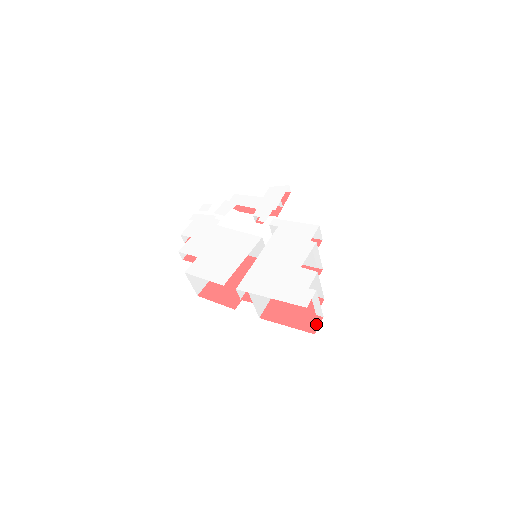
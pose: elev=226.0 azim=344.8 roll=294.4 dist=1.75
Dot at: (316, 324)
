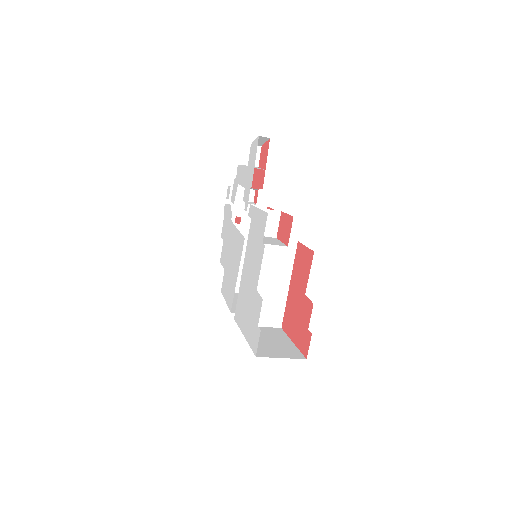
Dot at: (307, 344)
